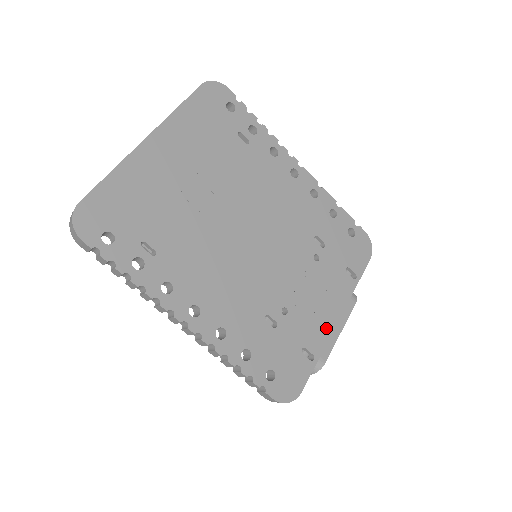
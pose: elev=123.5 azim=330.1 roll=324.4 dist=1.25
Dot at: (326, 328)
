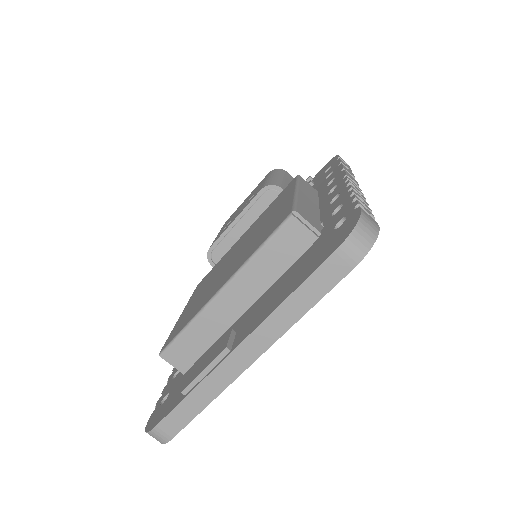
Dot at: occluded
